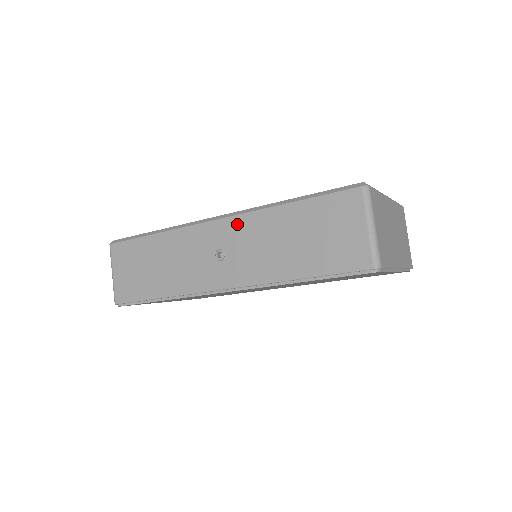
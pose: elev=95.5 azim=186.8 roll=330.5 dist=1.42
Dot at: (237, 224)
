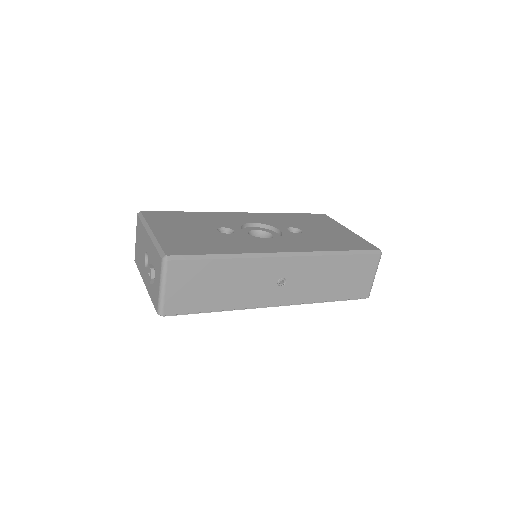
Dot at: (302, 263)
